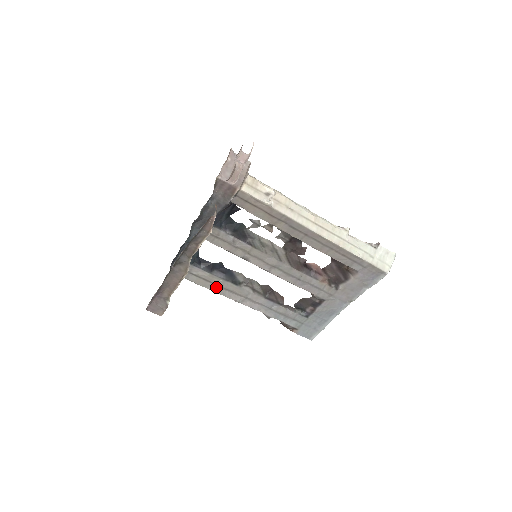
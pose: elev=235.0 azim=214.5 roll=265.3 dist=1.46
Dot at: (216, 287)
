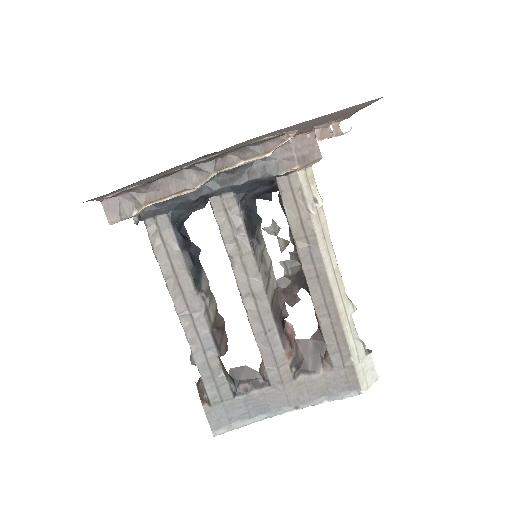
Dot at: (171, 273)
